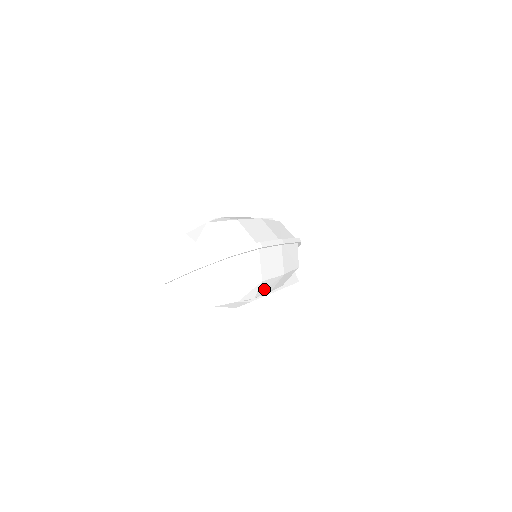
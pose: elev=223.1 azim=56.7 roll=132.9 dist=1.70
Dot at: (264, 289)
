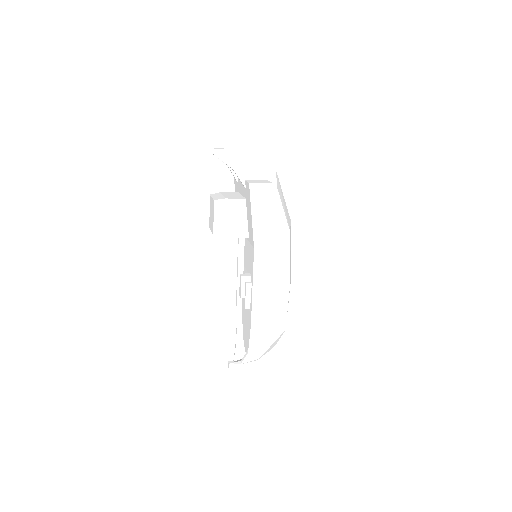
Dot at: occluded
